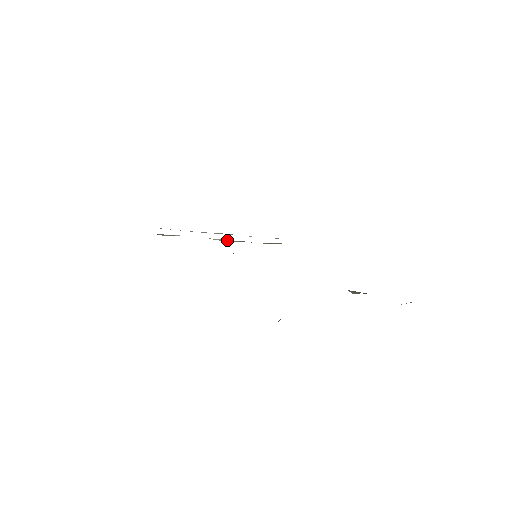
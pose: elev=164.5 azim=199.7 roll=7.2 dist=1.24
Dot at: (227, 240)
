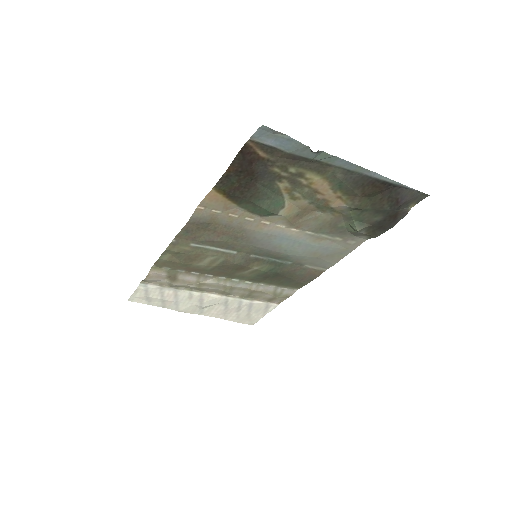
Dot at: (218, 278)
